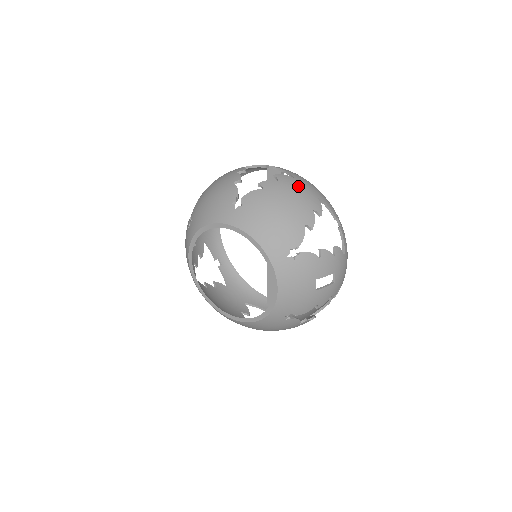
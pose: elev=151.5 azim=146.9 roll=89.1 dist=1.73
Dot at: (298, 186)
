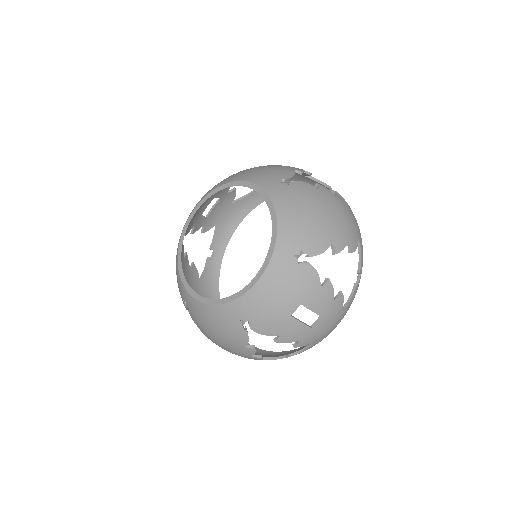
Dot at: (349, 214)
